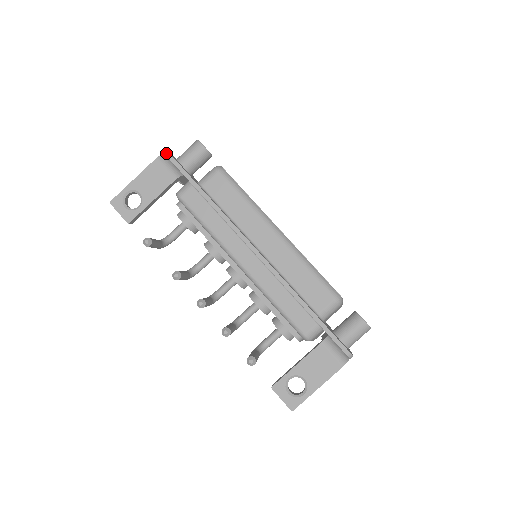
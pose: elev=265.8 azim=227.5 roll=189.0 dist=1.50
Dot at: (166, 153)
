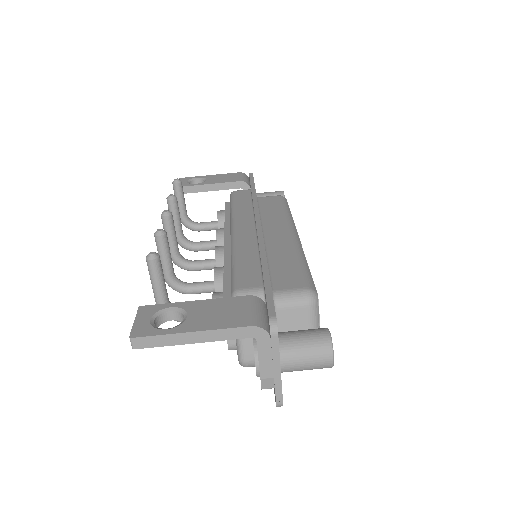
Dot at: (250, 173)
